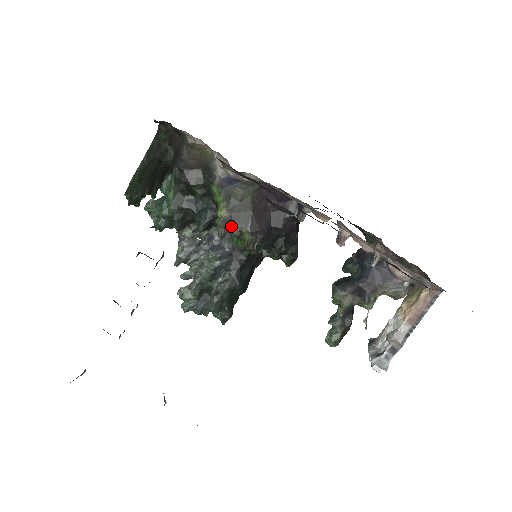
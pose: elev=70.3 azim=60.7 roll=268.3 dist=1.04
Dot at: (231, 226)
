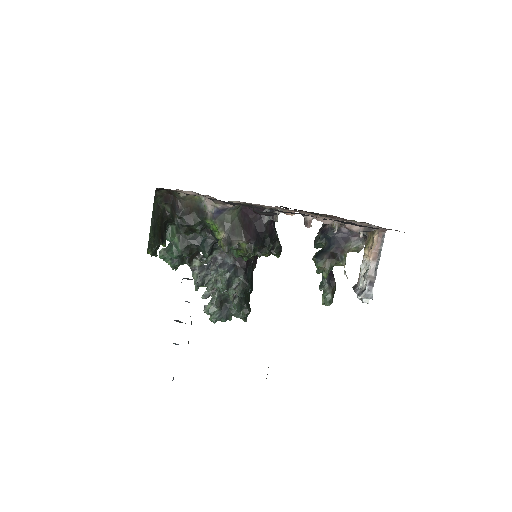
Dot at: (231, 242)
